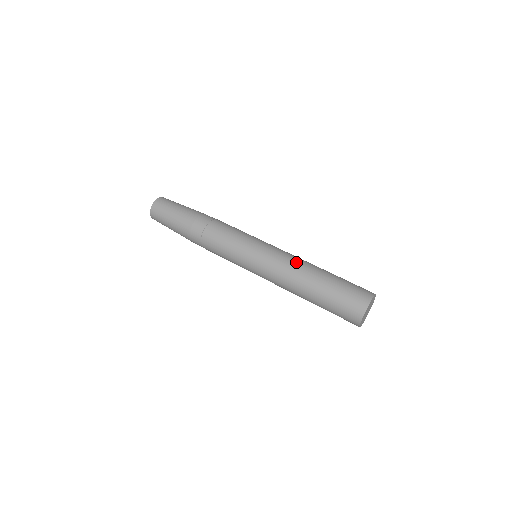
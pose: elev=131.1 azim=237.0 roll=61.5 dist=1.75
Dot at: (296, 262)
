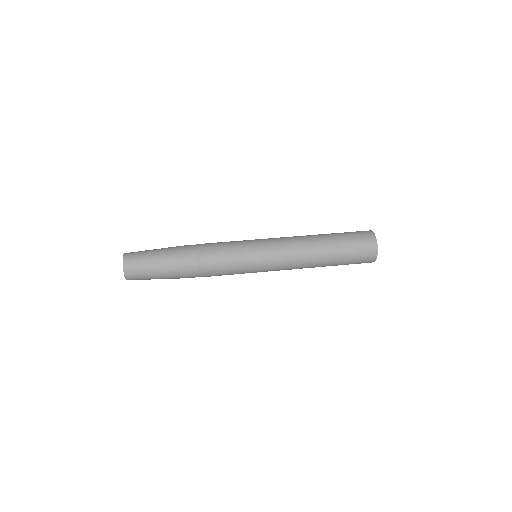
Dot at: (302, 250)
